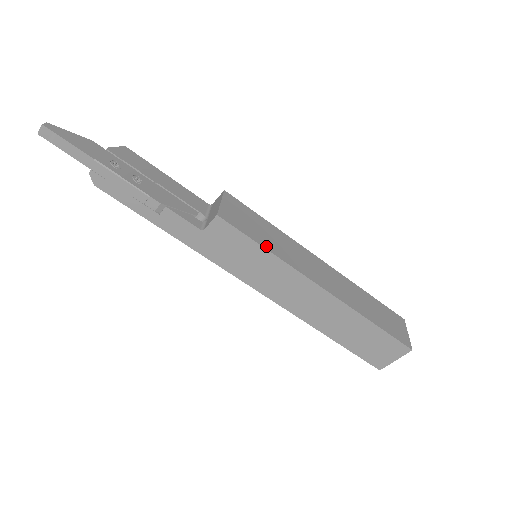
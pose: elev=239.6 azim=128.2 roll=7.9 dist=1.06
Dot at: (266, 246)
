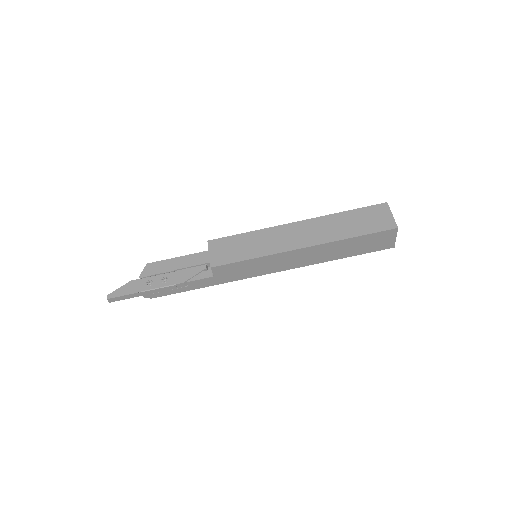
Dot at: (250, 257)
